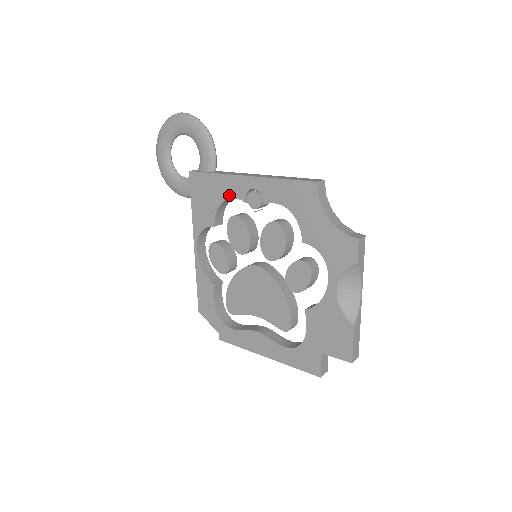
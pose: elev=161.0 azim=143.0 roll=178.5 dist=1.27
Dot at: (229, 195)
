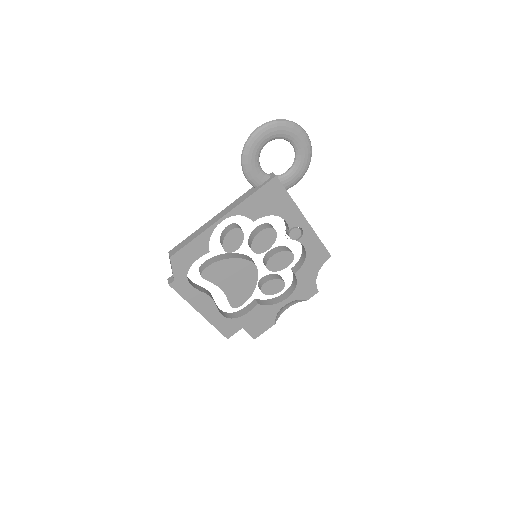
Dot at: (285, 217)
